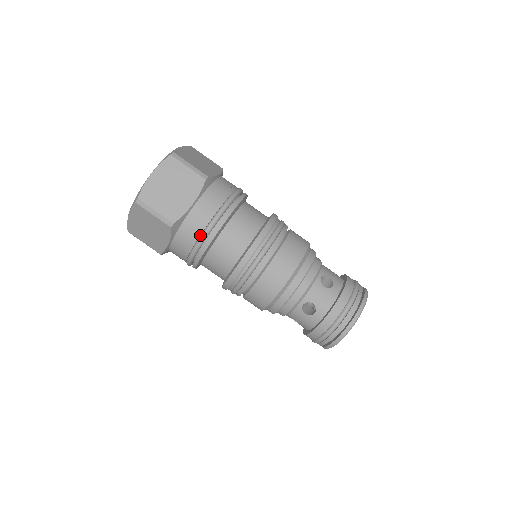
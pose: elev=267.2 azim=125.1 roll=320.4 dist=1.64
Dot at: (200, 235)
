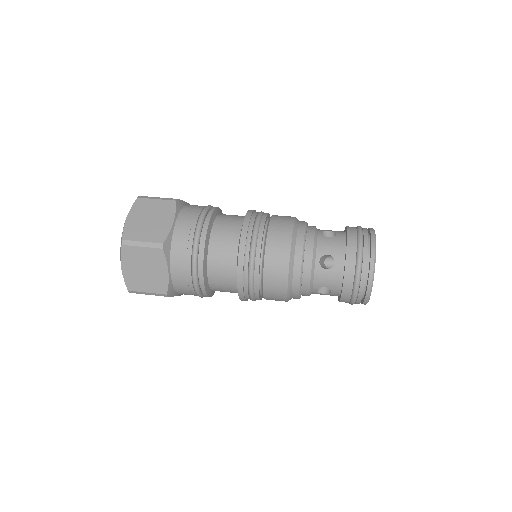
Dot at: (192, 245)
